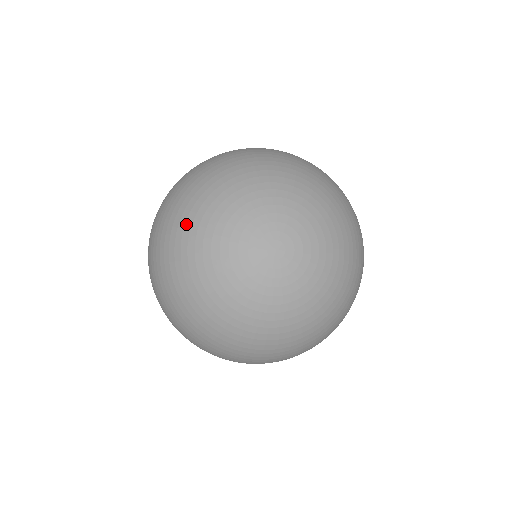
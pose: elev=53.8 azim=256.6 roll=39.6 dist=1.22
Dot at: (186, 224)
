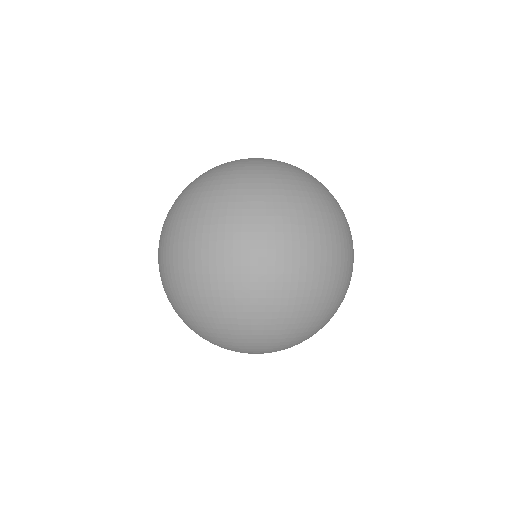
Dot at: occluded
